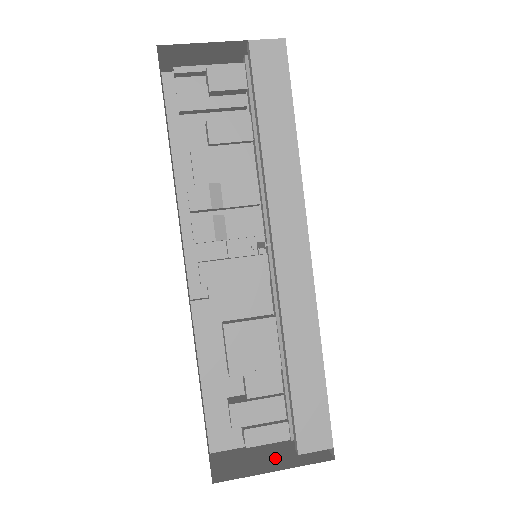
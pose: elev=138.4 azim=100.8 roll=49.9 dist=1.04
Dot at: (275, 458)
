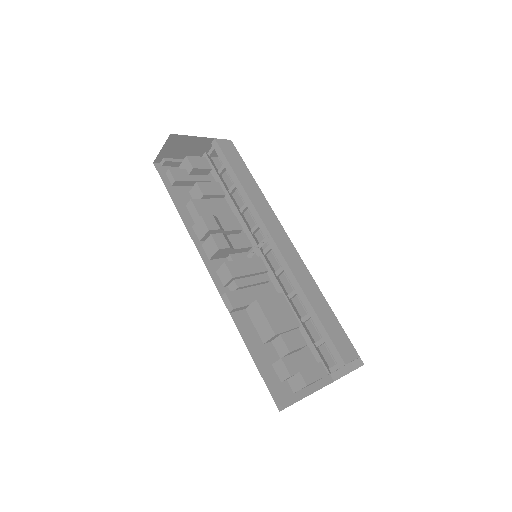
Dot at: occluded
